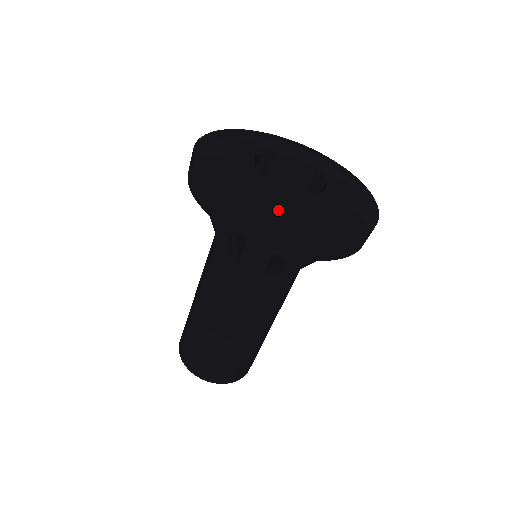
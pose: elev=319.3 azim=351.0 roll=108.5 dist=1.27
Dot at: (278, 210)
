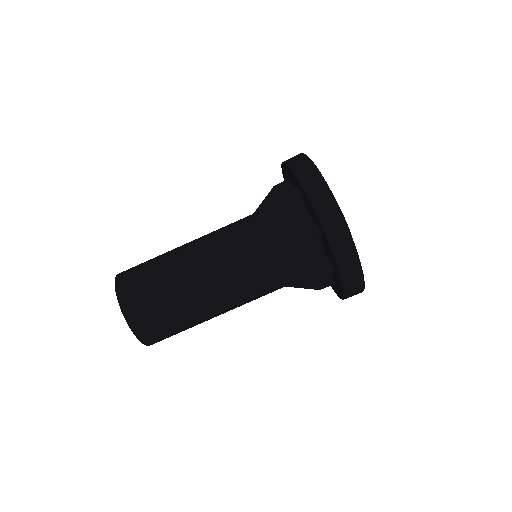
Dot at: occluded
